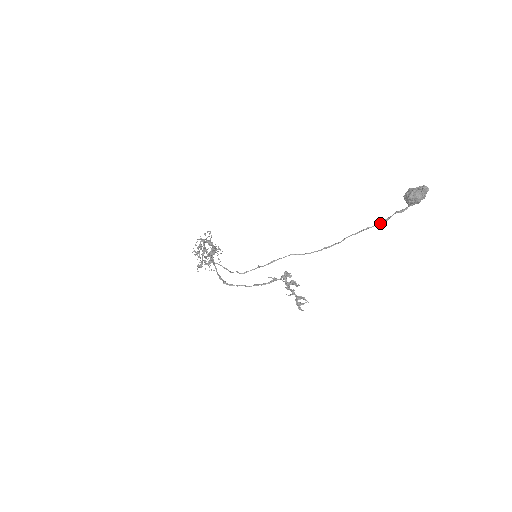
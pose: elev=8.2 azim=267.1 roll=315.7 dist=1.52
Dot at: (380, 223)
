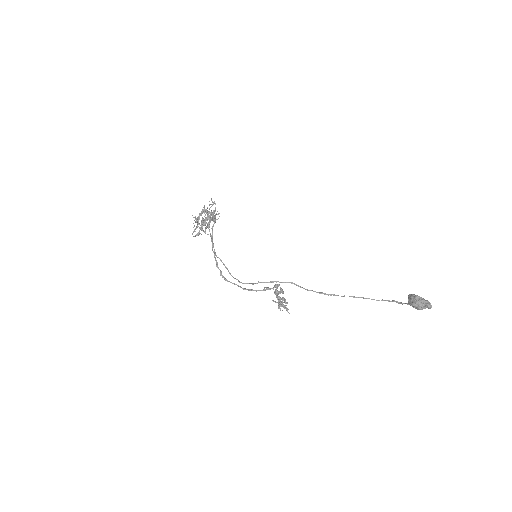
Dot at: (379, 300)
